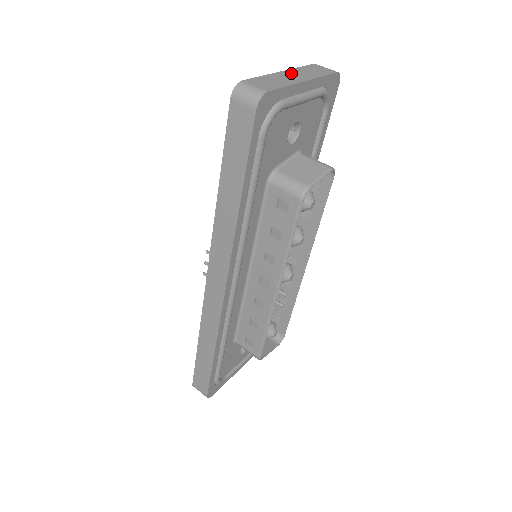
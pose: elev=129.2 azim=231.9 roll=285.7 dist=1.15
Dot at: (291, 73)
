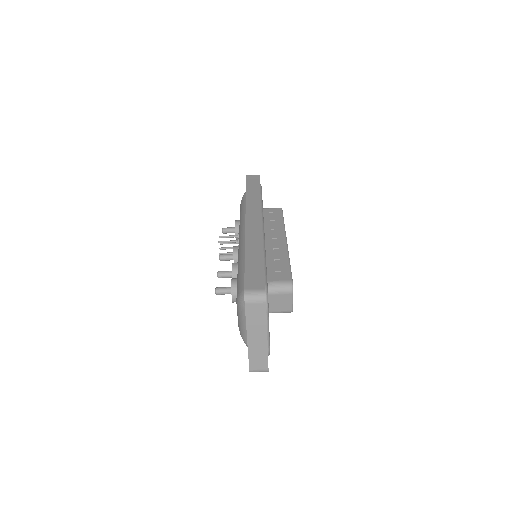
Dot at: (253, 337)
